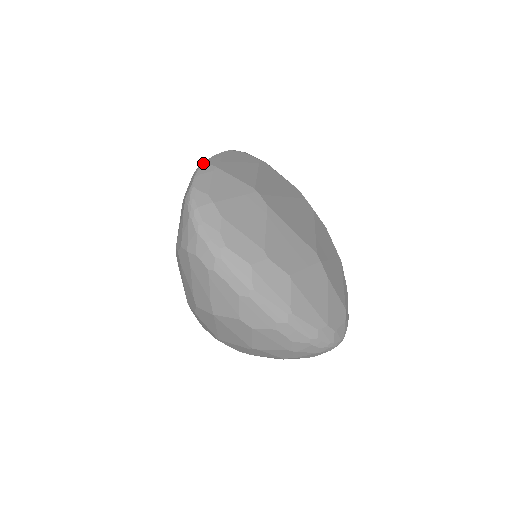
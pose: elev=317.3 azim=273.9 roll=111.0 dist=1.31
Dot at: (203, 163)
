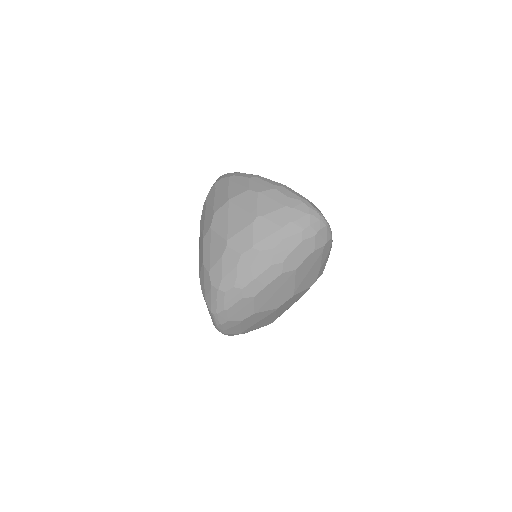
Dot at: occluded
